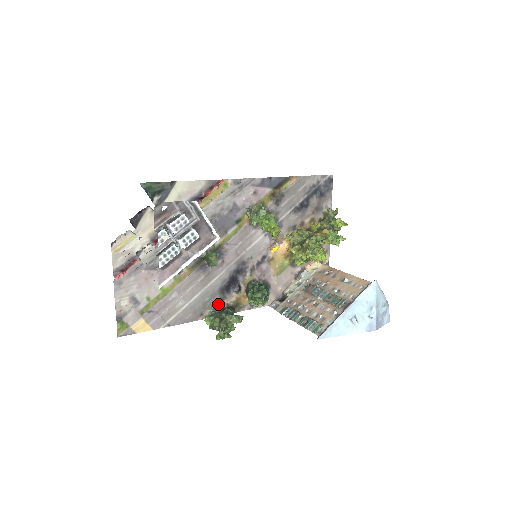
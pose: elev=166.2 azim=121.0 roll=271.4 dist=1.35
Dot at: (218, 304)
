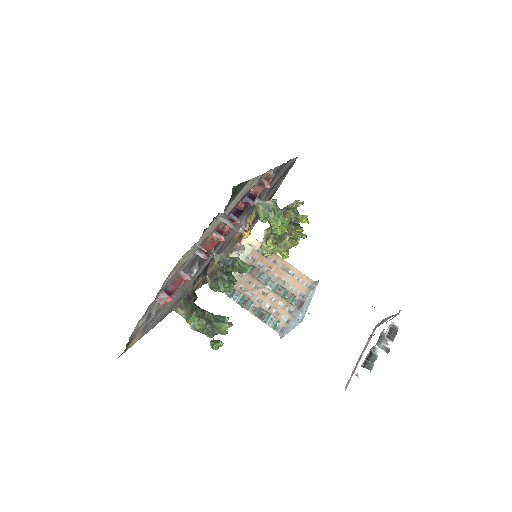
Dot at: (188, 292)
